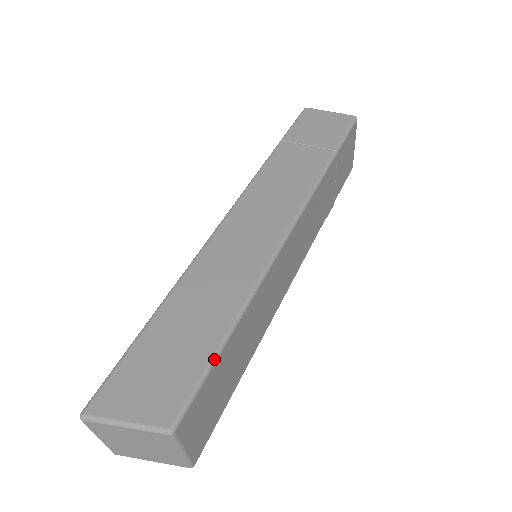
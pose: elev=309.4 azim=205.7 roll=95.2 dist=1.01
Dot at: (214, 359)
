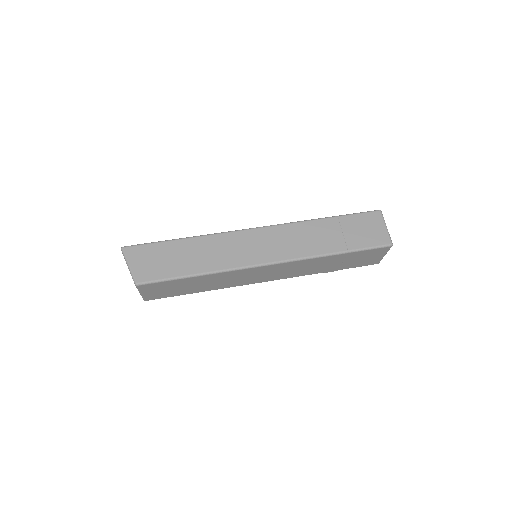
Dot at: (175, 278)
